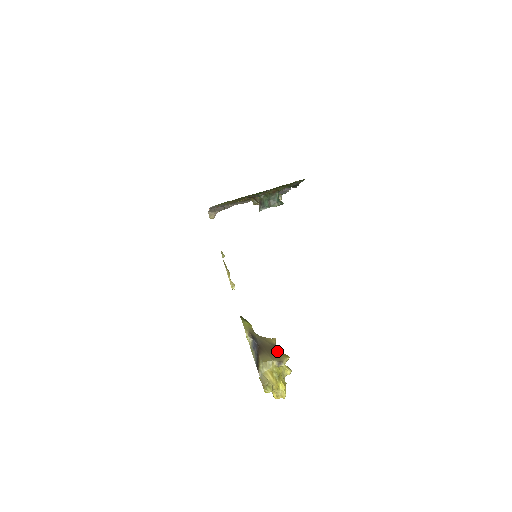
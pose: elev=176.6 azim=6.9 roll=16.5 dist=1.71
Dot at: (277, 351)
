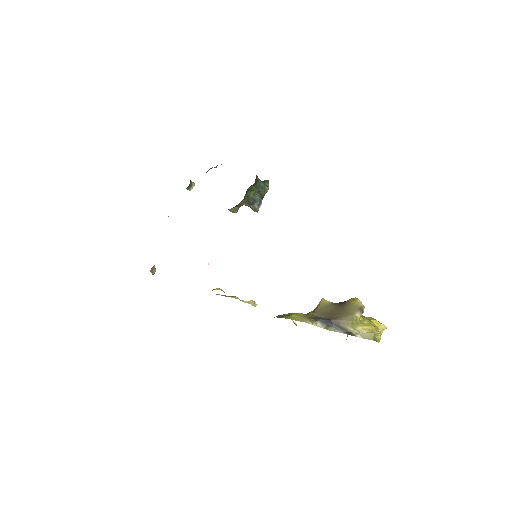
Dot at: (343, 305)
